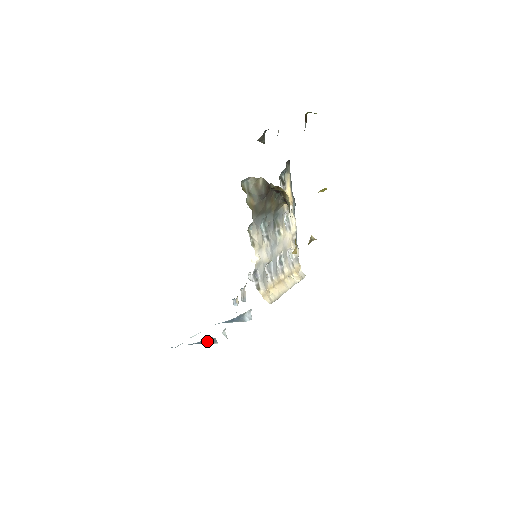
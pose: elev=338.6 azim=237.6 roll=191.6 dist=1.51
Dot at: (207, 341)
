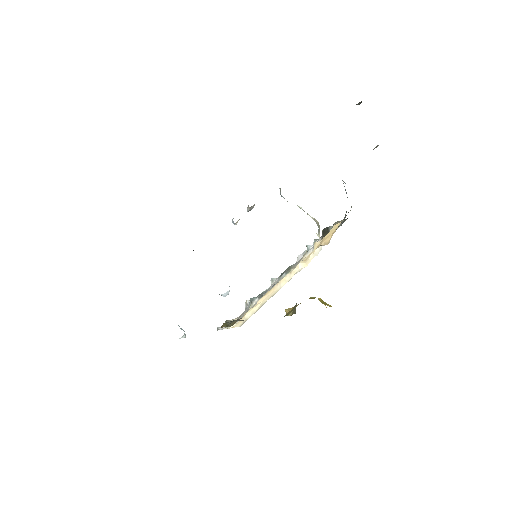
Dot at: occluded
